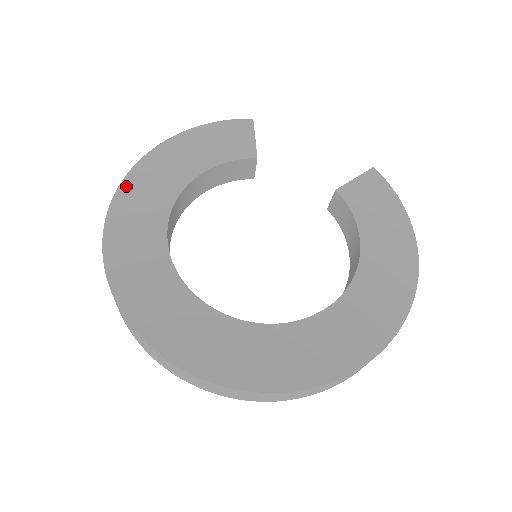
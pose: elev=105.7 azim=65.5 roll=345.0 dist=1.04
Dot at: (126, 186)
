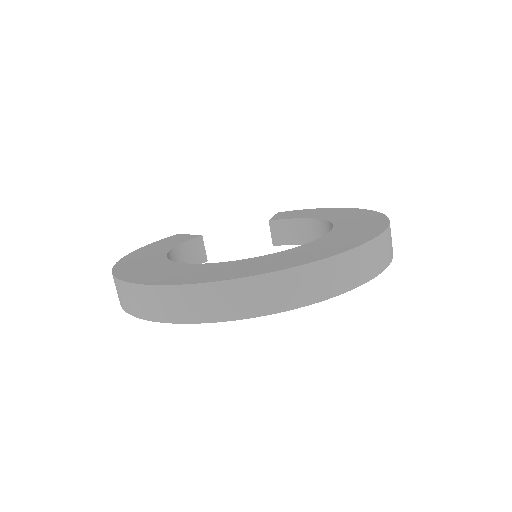
Dot at: (118, 270)
